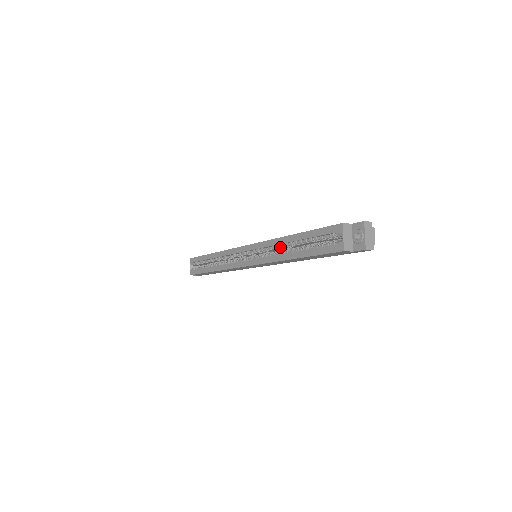
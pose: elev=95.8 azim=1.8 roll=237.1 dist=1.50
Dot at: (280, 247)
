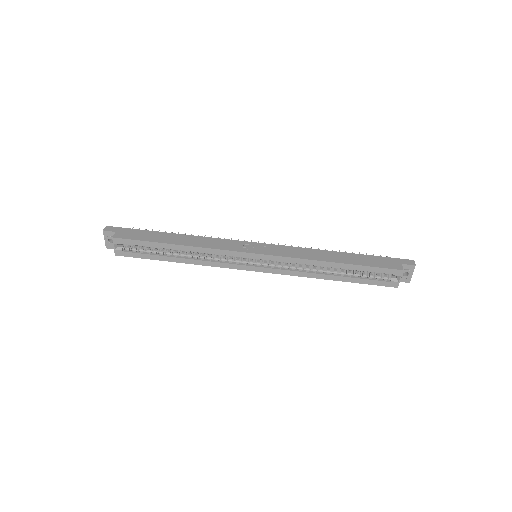
Dot at: (310, 265)
